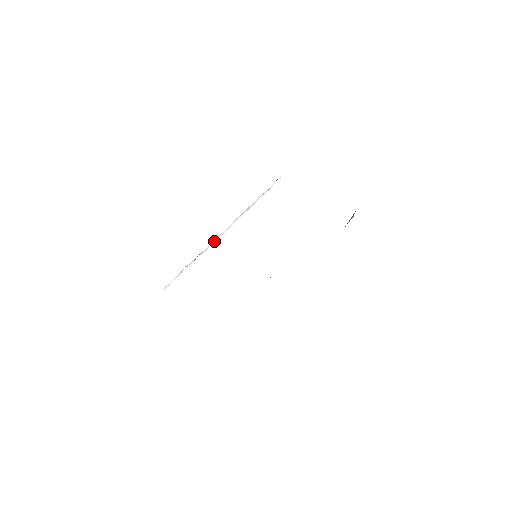
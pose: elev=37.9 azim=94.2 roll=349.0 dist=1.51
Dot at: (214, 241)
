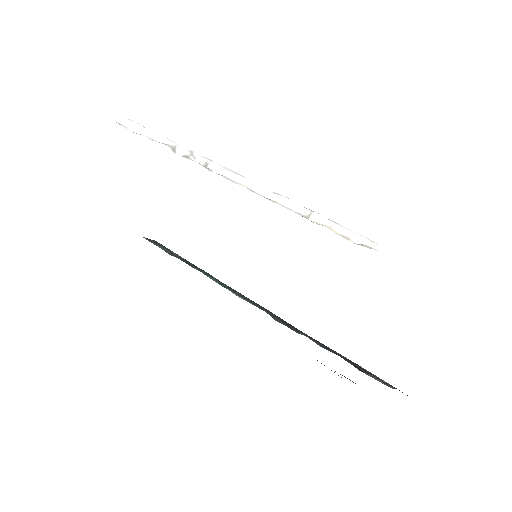
Dot at: (234, 177)
